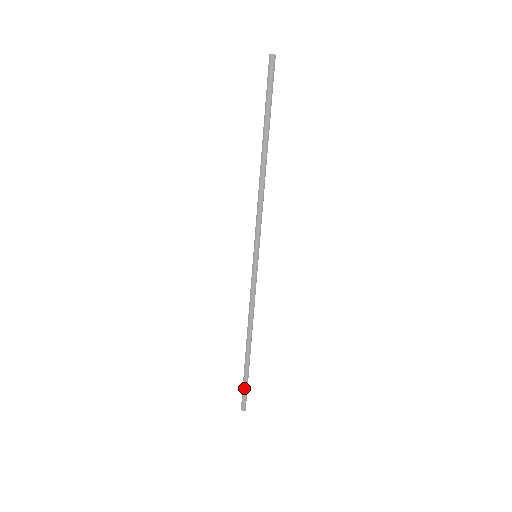
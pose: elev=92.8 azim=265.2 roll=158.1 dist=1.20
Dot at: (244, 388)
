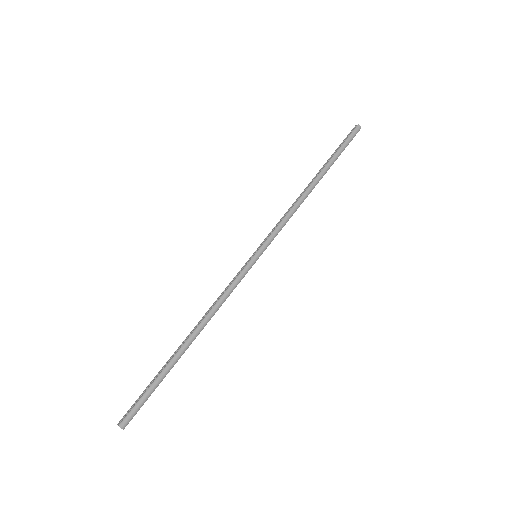
Dot at: (146, 395)
